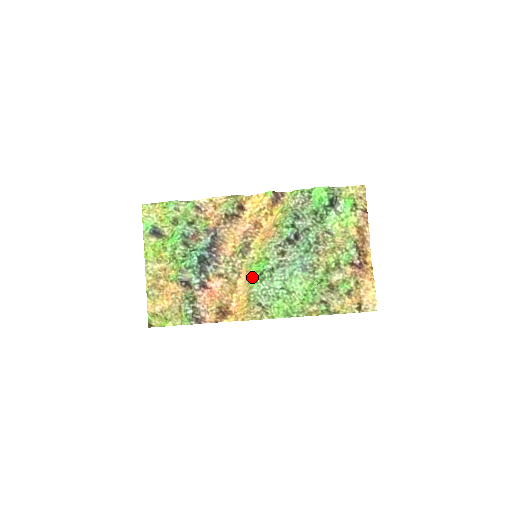
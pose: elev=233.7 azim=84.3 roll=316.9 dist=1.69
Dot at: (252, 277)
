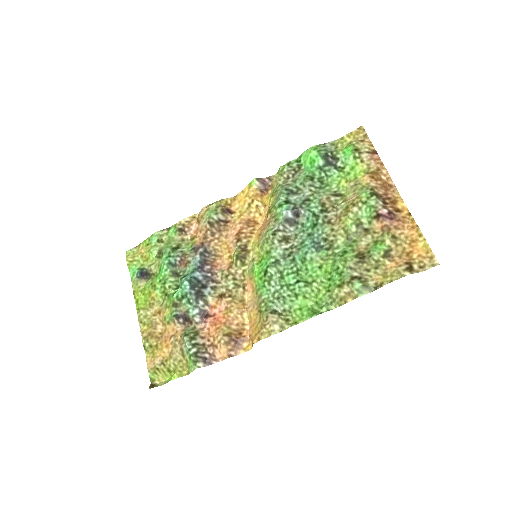
Dot at: (257, 282)
